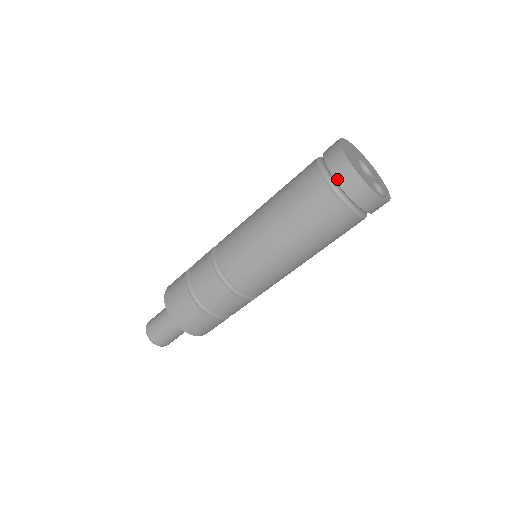
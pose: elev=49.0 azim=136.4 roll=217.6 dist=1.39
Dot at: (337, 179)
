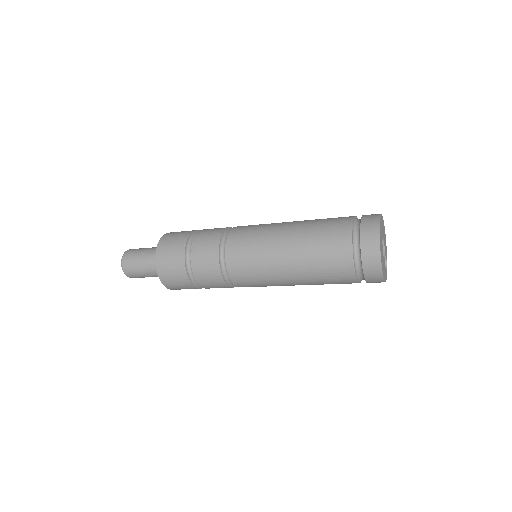
Dot at: (366, 278)
